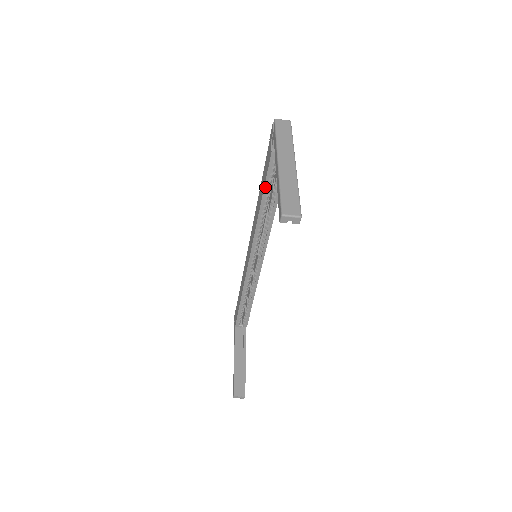
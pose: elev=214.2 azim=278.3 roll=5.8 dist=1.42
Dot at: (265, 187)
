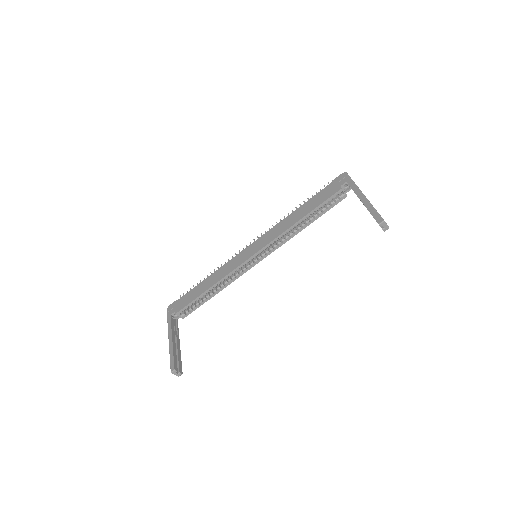
Dot at: (316, 208)
